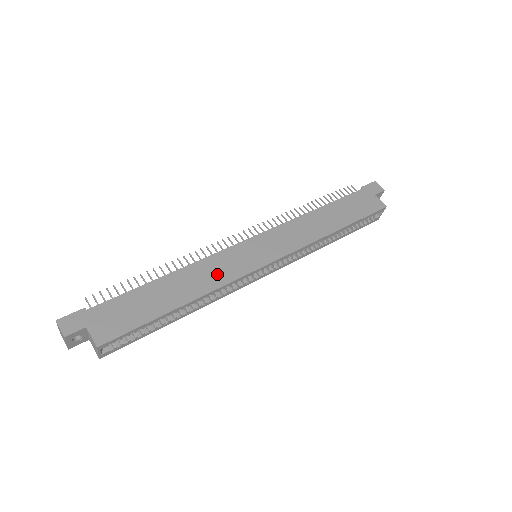
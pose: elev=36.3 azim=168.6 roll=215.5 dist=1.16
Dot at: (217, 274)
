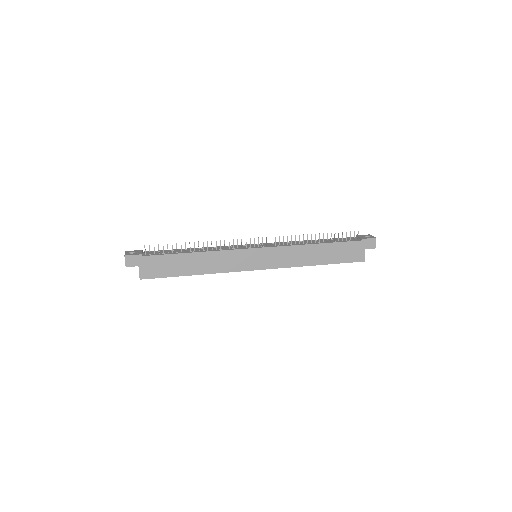
Dot at: (223, 264)
